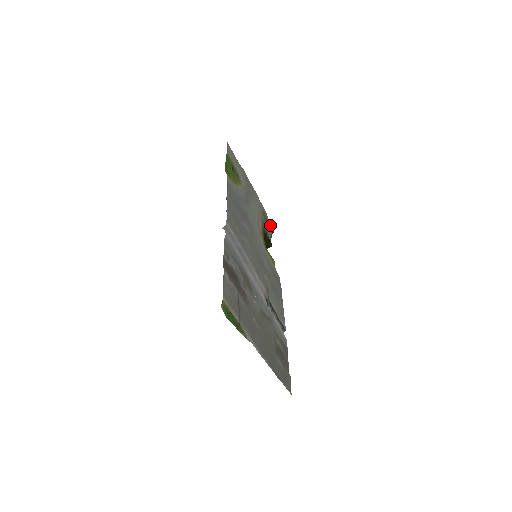
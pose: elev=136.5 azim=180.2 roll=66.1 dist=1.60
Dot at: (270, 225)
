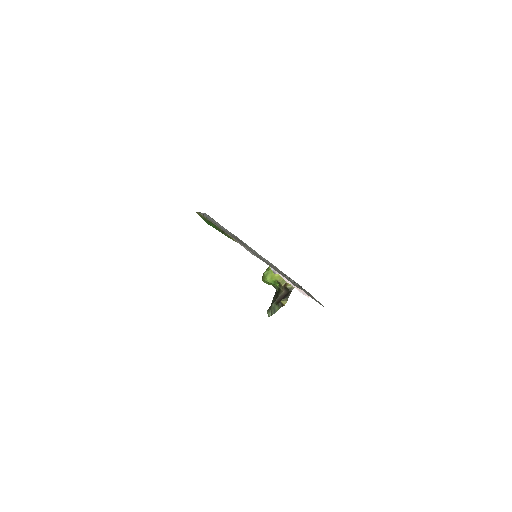
Dot at: occluded
